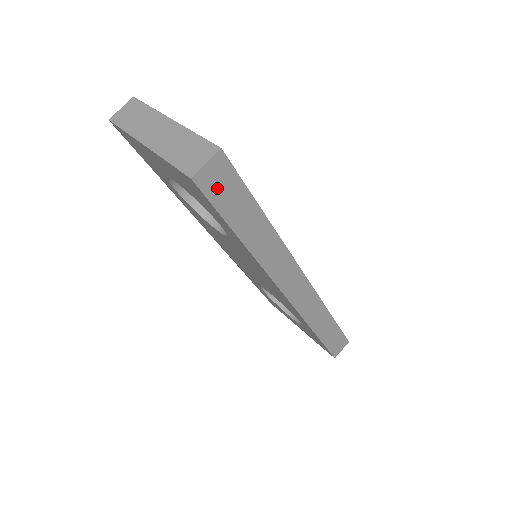
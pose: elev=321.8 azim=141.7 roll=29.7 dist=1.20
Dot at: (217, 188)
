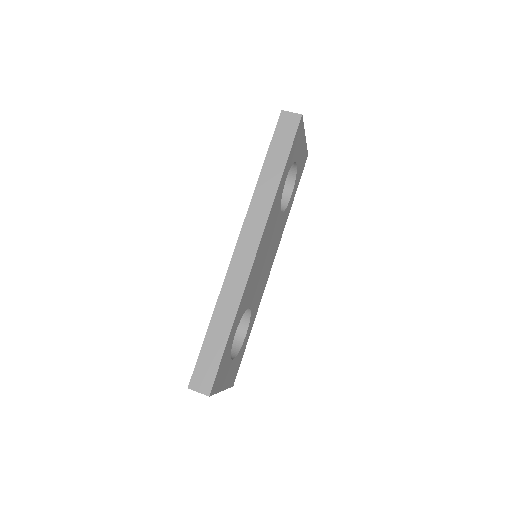
Dot at: (284, 127)
